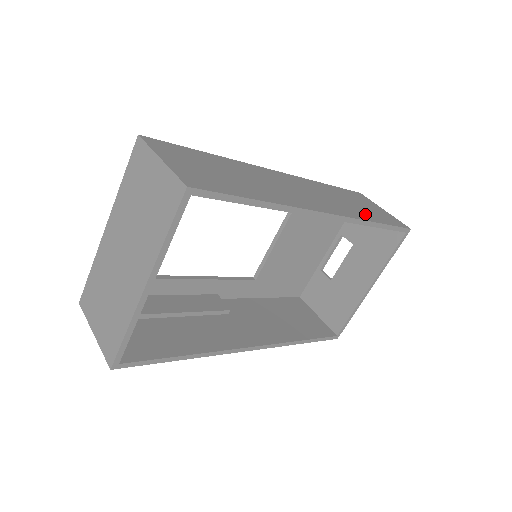
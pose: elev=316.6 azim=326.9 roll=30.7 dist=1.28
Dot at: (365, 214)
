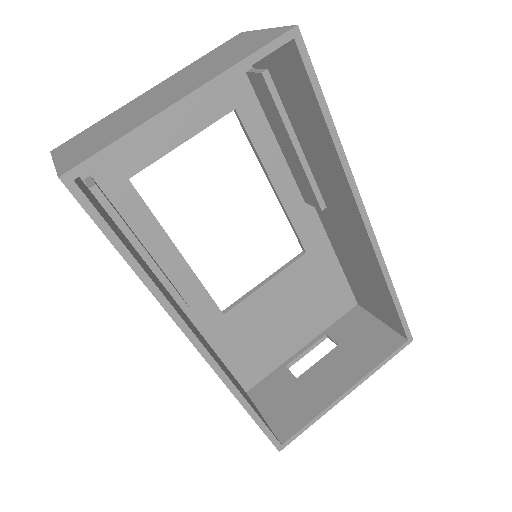
Dot at: occluded
